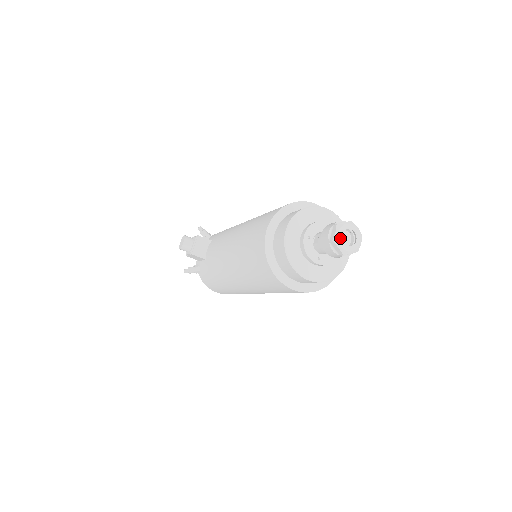
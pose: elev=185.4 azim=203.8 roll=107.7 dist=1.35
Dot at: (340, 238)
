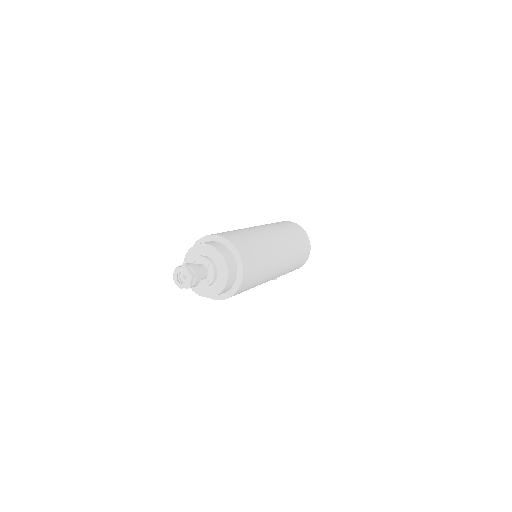
Dot at: (179, 284)
